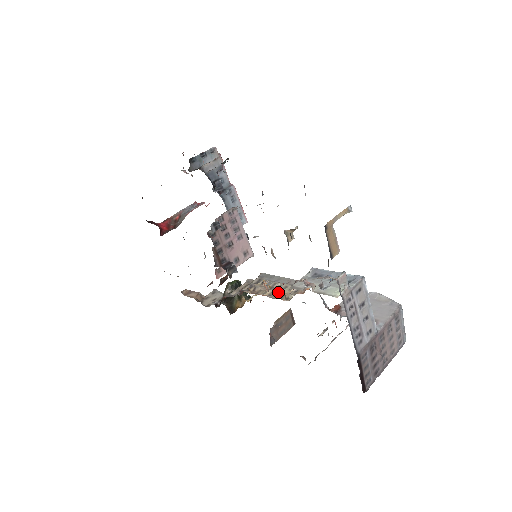
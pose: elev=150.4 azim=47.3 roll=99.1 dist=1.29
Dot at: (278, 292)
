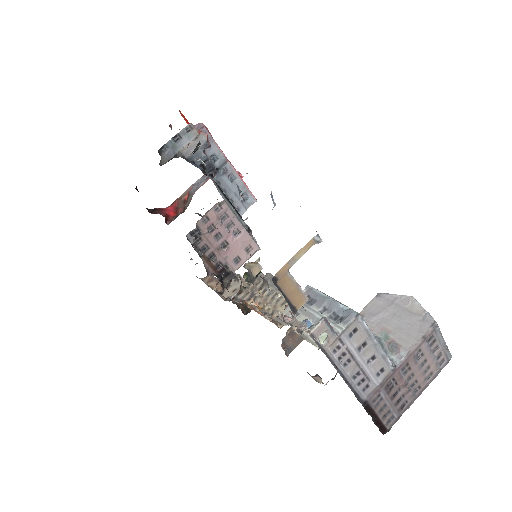
Dot at: (274, 311)
